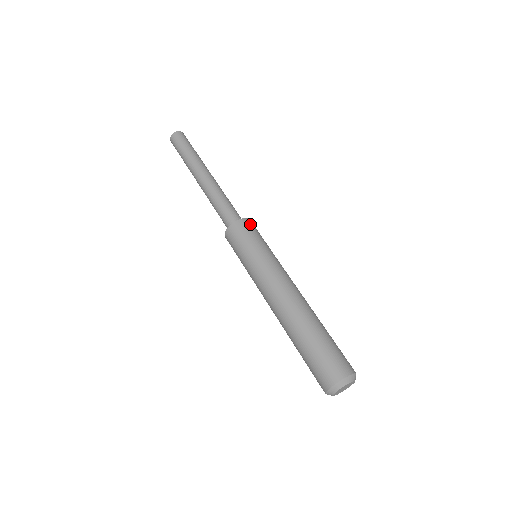
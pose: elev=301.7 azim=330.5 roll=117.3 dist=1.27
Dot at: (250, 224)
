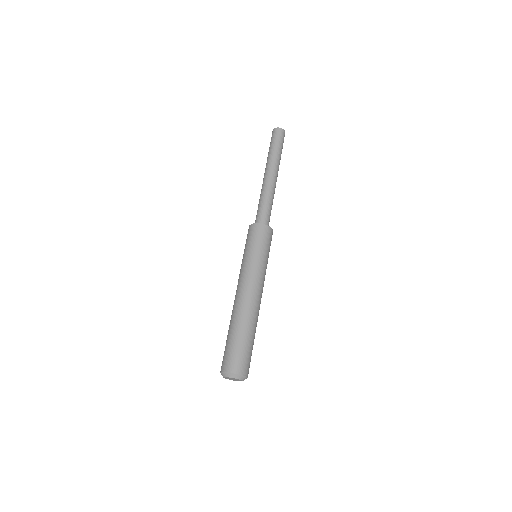
Dot at: occluded
